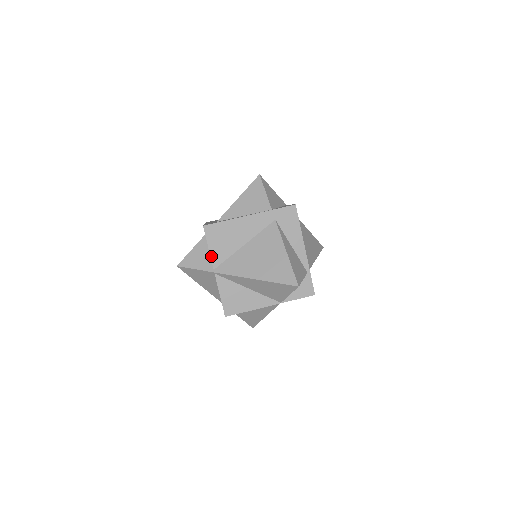
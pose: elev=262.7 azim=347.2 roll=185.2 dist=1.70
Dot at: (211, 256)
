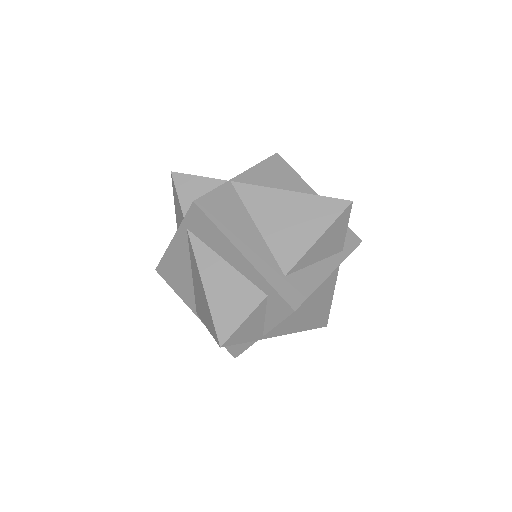
Dot at: occluded
